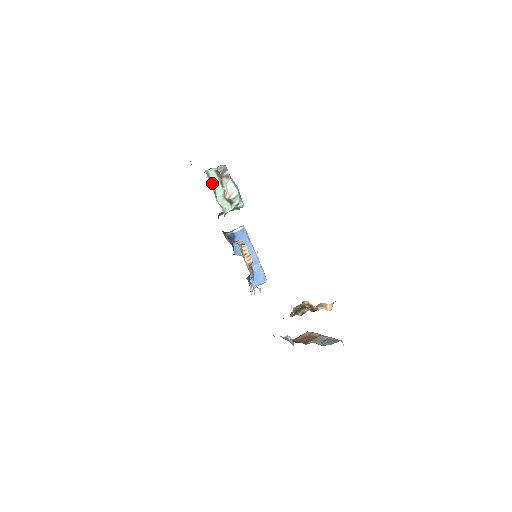
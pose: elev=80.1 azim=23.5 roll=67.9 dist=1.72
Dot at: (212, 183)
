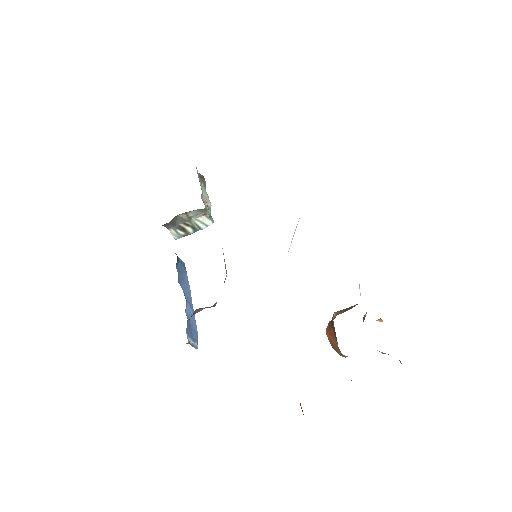
Dot at: (197, 171)
